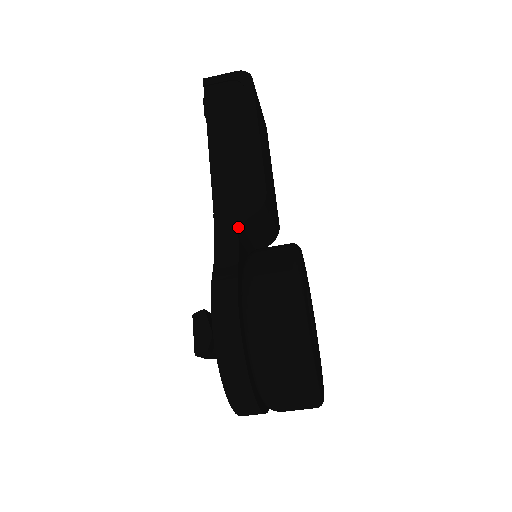
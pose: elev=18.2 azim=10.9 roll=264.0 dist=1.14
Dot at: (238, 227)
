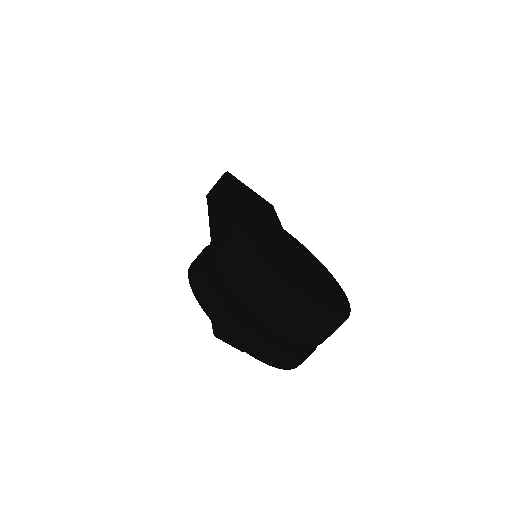
Dot at: occluded
